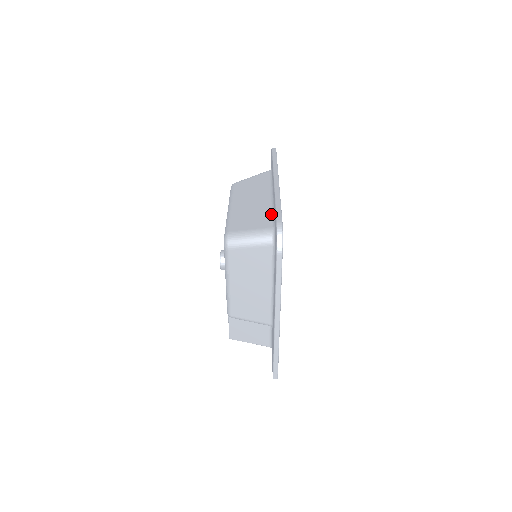
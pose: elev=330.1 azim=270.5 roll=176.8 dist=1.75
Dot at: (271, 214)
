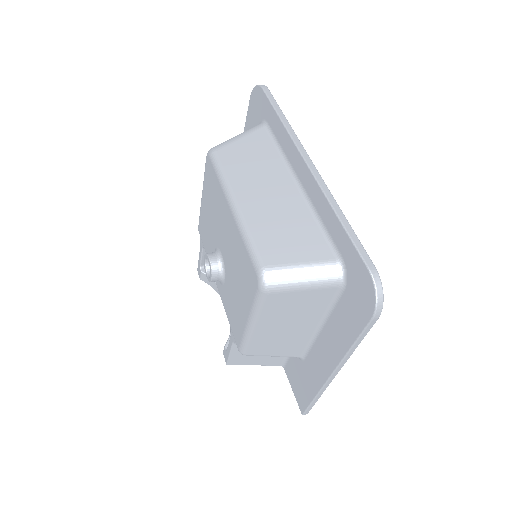
Dot at: (319, 229)
